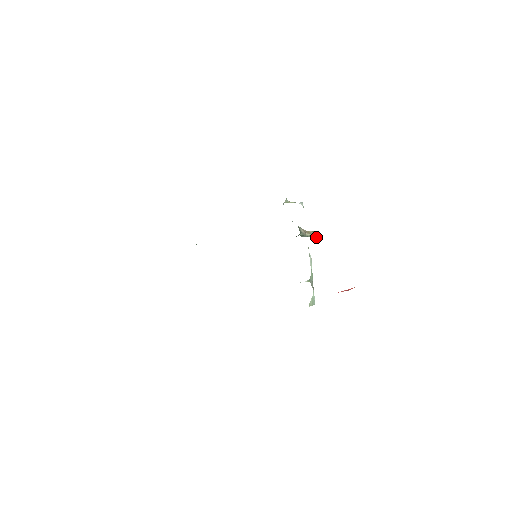
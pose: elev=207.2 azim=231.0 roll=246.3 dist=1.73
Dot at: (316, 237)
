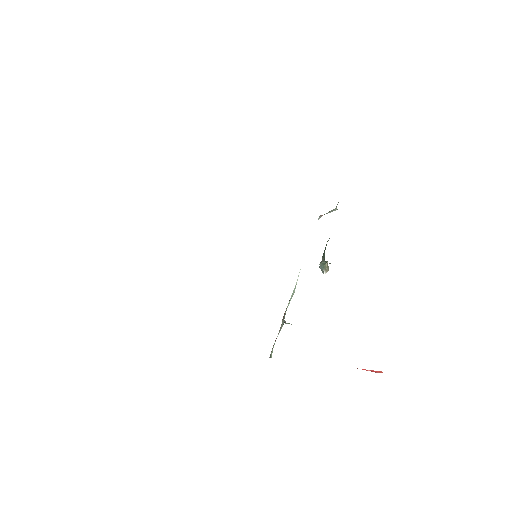
Dot at: (326, 272)
